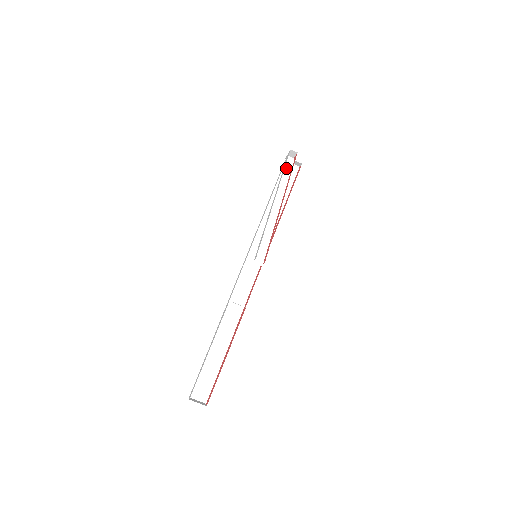
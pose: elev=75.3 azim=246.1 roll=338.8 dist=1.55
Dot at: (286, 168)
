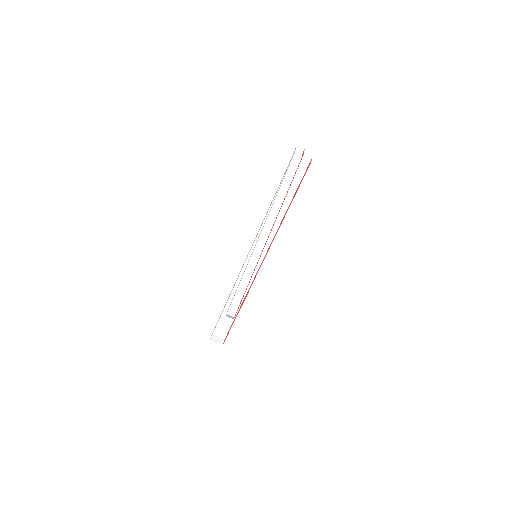
Dot at: (286, 178)
